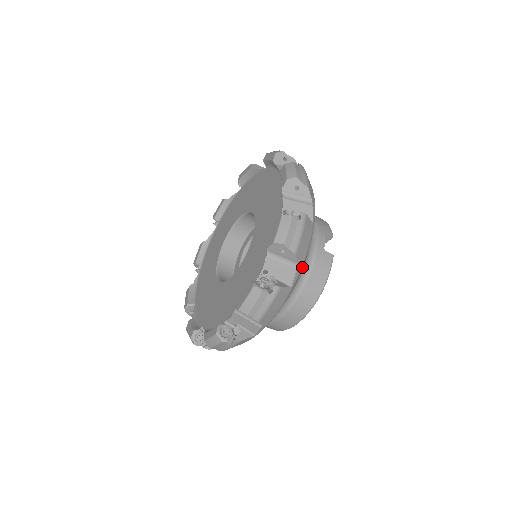
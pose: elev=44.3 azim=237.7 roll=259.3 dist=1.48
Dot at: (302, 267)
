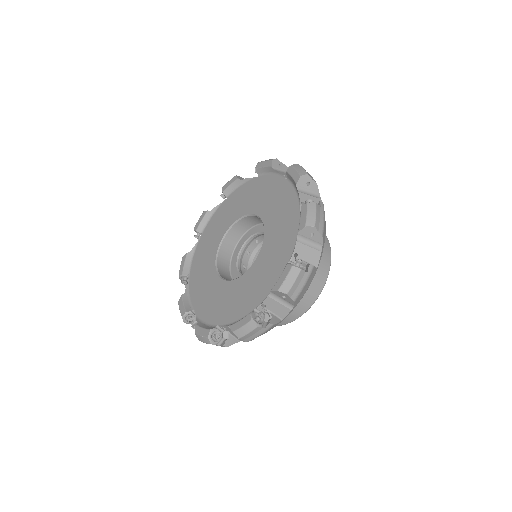
Dot at: occluded
